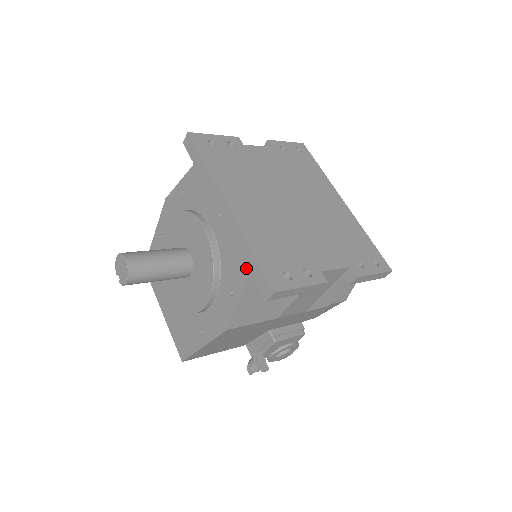
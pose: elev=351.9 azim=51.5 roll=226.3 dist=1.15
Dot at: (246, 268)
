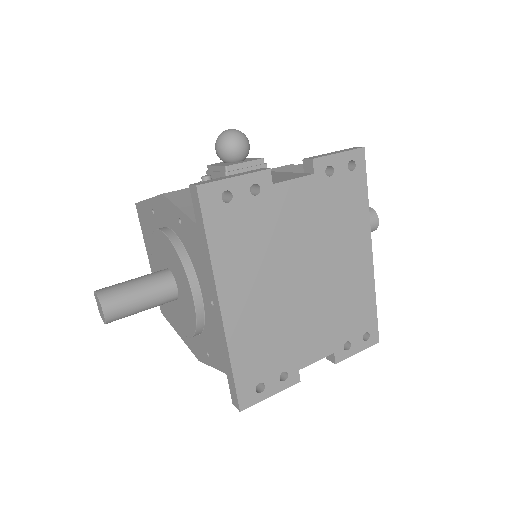
Dot at: (224, 366)
